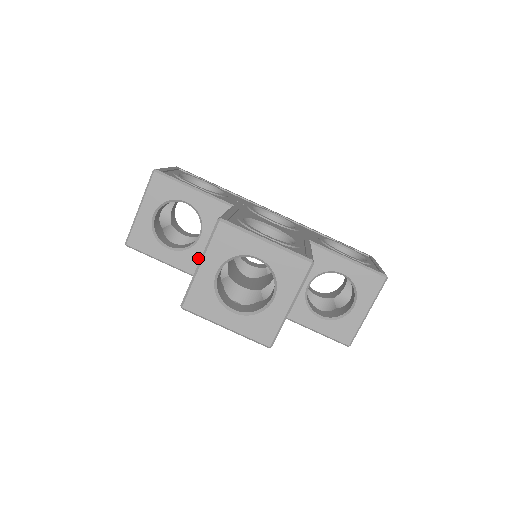
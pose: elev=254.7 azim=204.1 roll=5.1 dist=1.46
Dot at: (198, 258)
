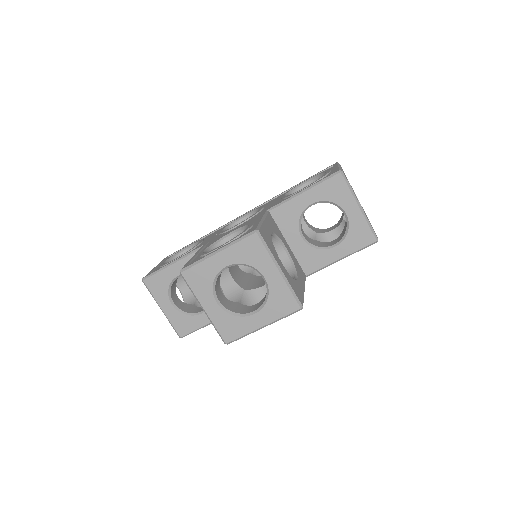
Dot at: occluded
